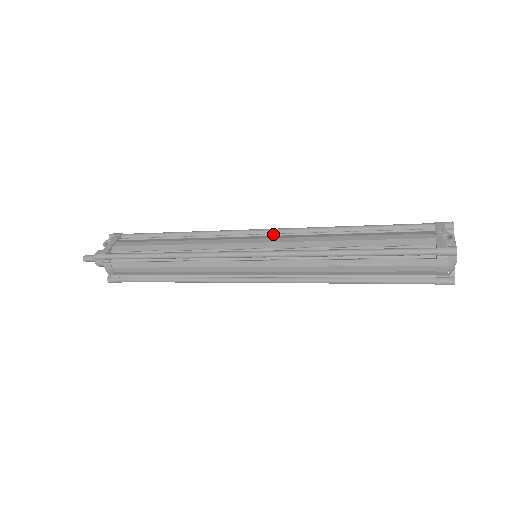
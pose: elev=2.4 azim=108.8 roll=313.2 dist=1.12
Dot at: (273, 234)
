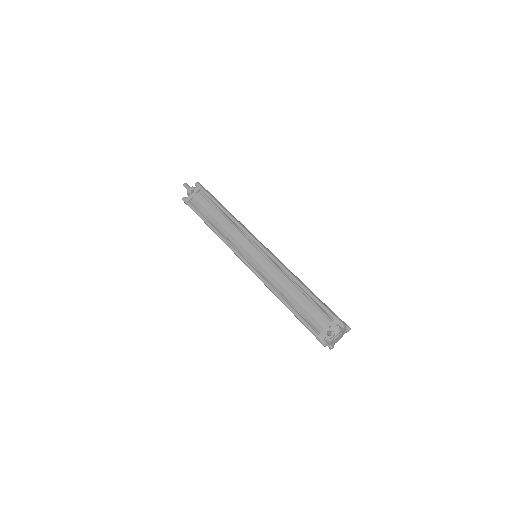
Dot at: (264, 255)
